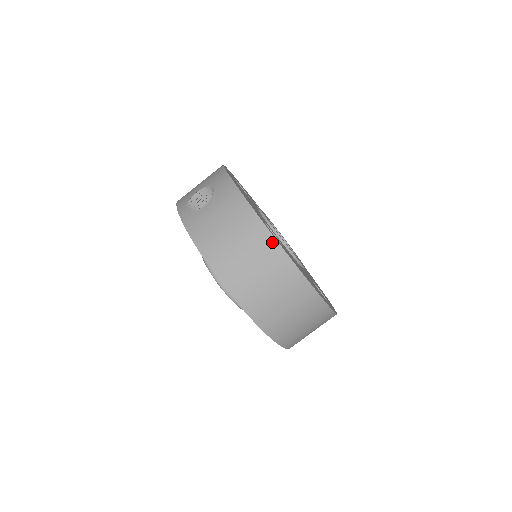
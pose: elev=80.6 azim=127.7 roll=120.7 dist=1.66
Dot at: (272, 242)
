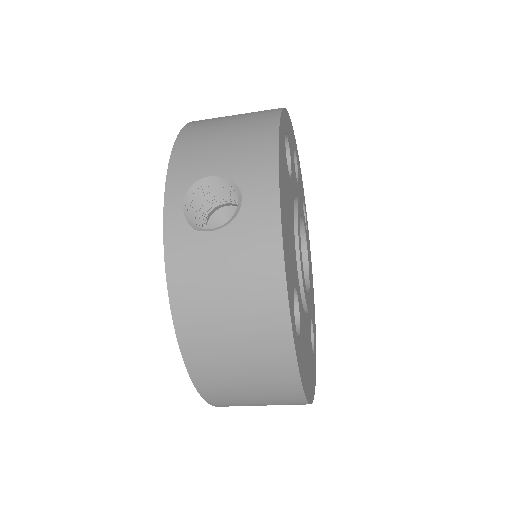
Dot at: (289, 358)
